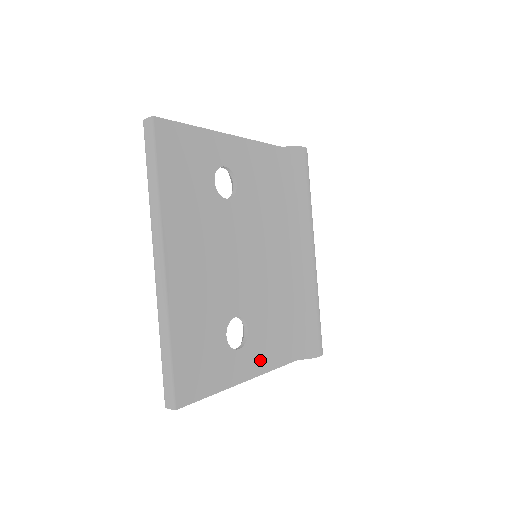
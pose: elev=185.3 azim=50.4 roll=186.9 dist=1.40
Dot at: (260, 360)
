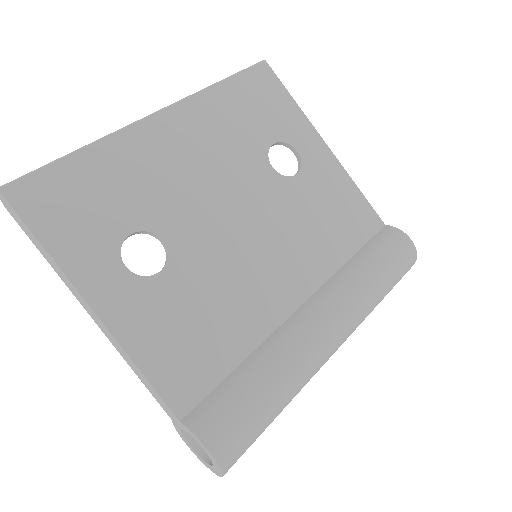
Dot at: (133, 321)
